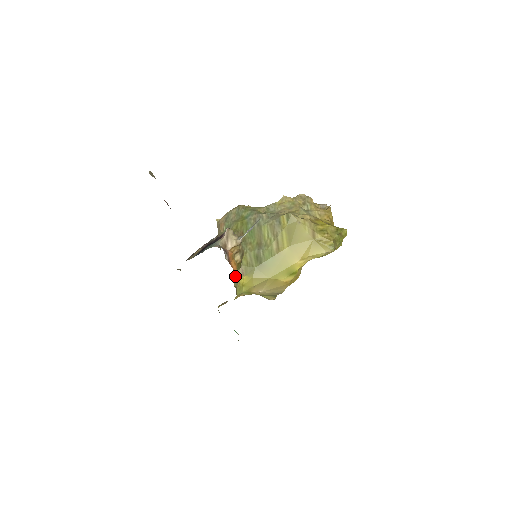
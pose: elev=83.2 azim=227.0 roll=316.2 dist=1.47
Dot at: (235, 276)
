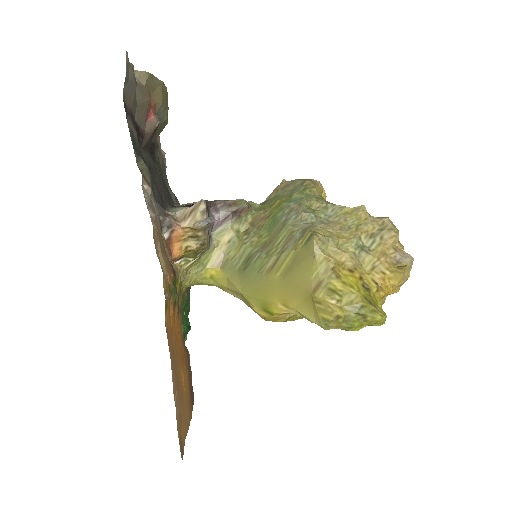
Dot at: (185, 261)
